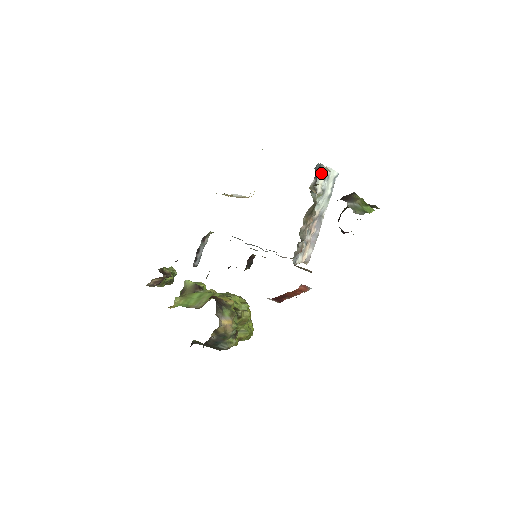
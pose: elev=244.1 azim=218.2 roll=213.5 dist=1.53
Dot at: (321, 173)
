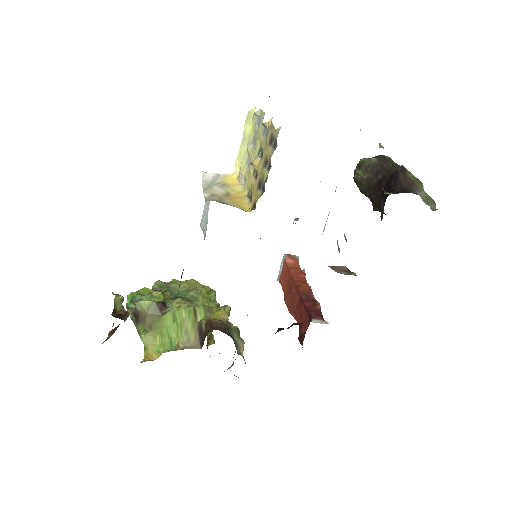
Dot at: occluded
